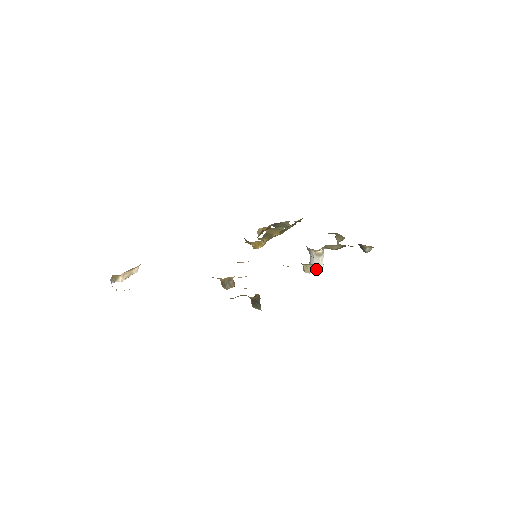
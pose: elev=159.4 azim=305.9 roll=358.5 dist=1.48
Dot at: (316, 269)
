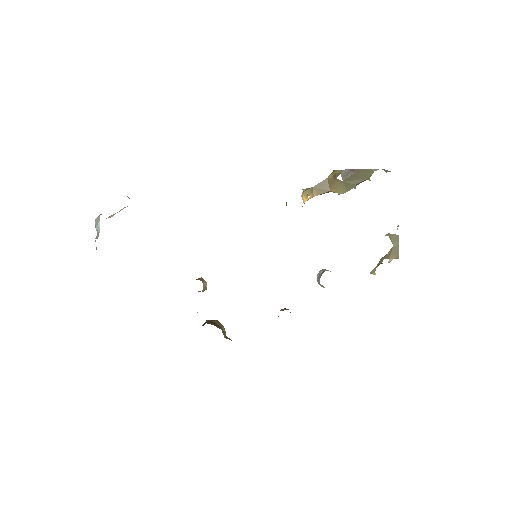
Dot at: occluded
